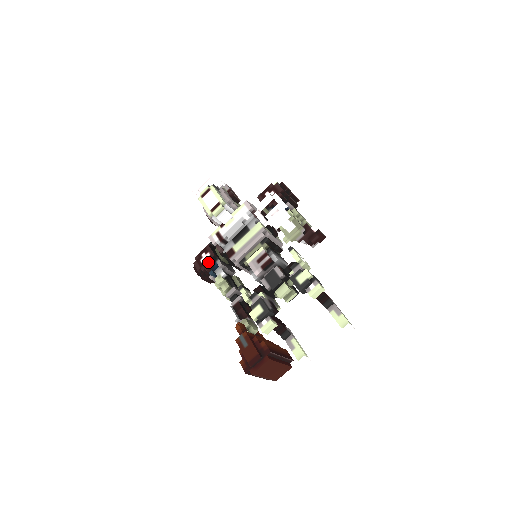
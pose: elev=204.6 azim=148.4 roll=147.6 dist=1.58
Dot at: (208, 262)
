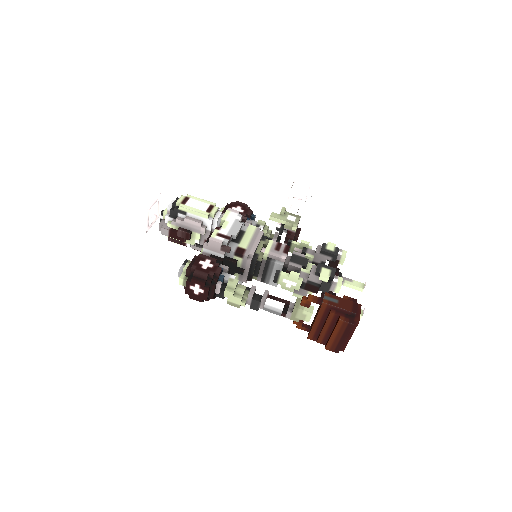
Dot at: (214, 266)
